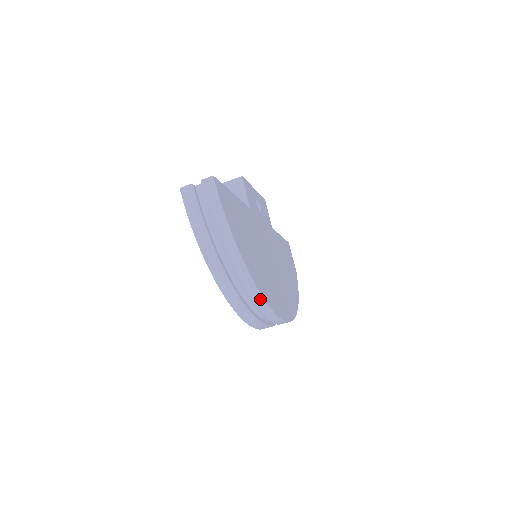
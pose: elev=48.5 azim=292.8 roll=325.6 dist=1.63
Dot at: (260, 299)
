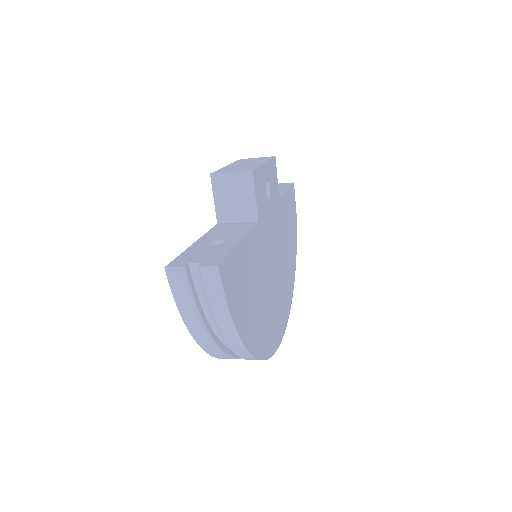
Dot at: occluded
